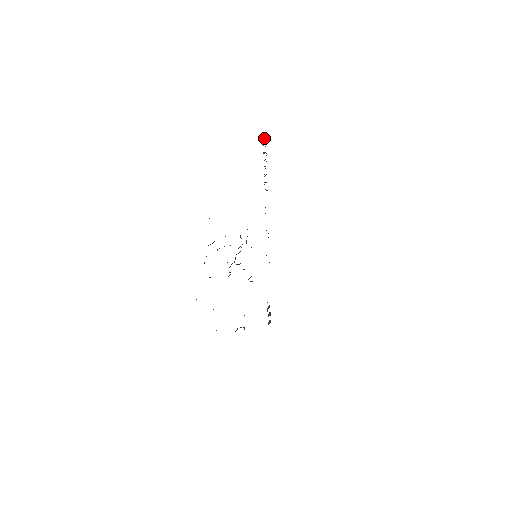
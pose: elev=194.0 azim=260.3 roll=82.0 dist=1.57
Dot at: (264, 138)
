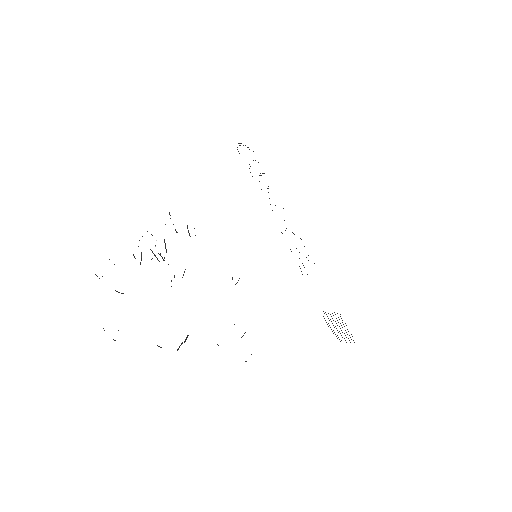
Dot at: occluded
